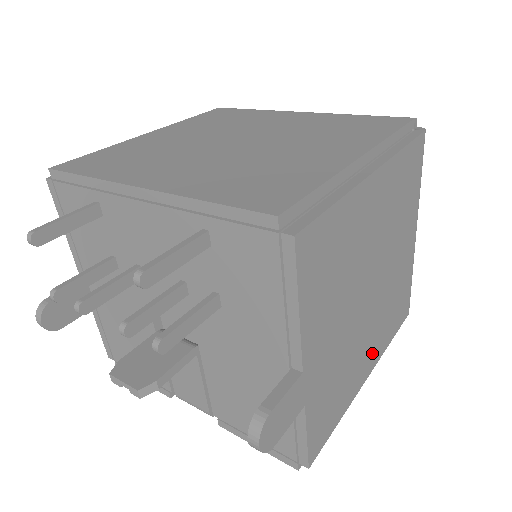
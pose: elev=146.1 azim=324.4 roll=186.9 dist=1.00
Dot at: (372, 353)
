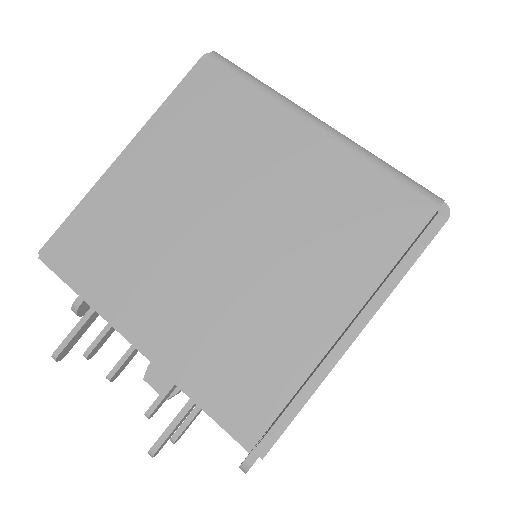
Dot at: occluded
